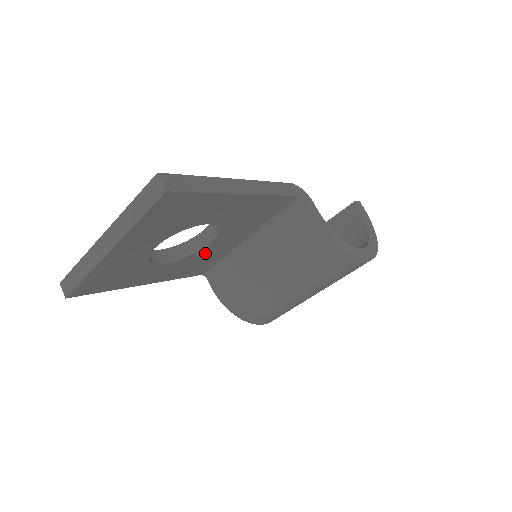
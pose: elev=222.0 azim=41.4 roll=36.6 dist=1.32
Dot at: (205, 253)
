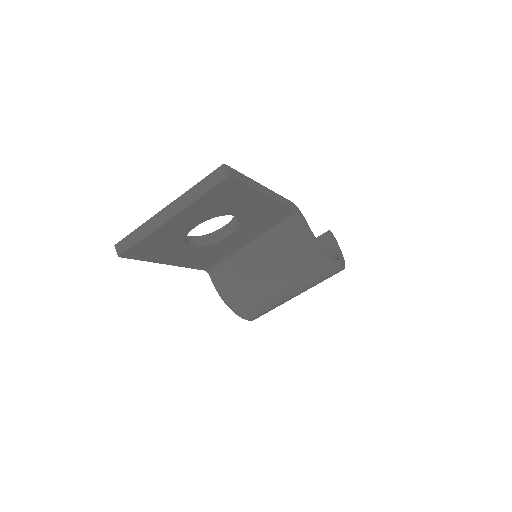
Dot at: (219, 246)
